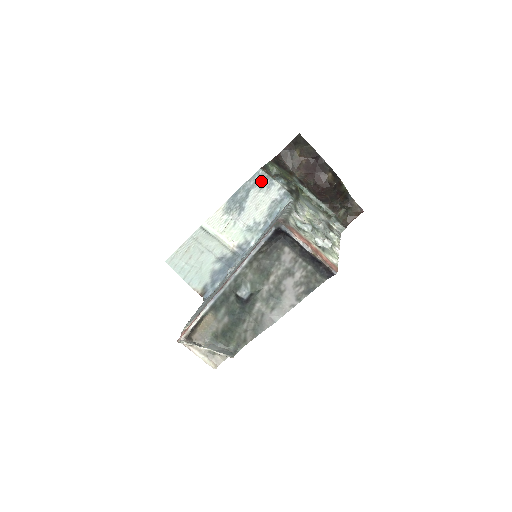
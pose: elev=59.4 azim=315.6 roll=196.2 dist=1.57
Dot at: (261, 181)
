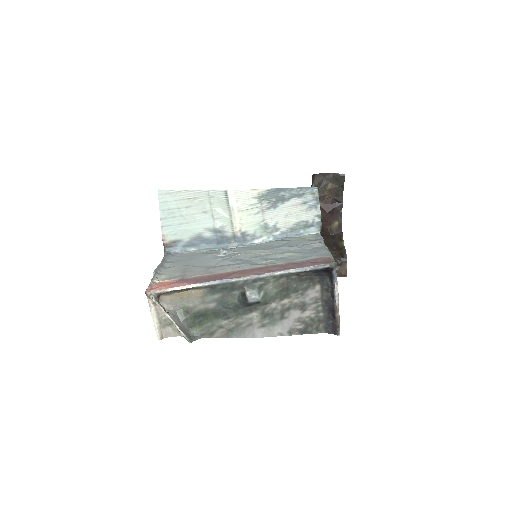
Dot at: (309, 197)
